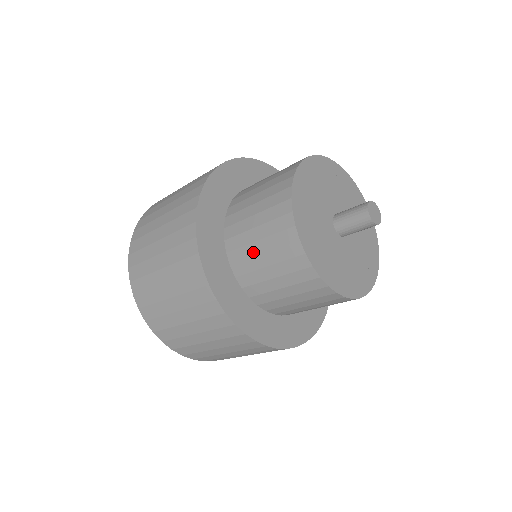
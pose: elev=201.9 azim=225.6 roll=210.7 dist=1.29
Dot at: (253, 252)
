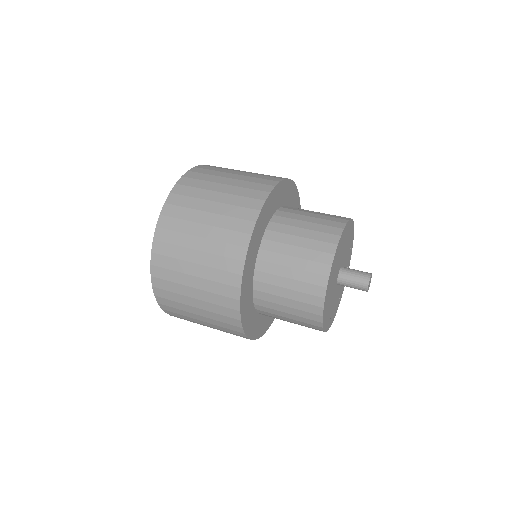
Dot at: (281, 318)
